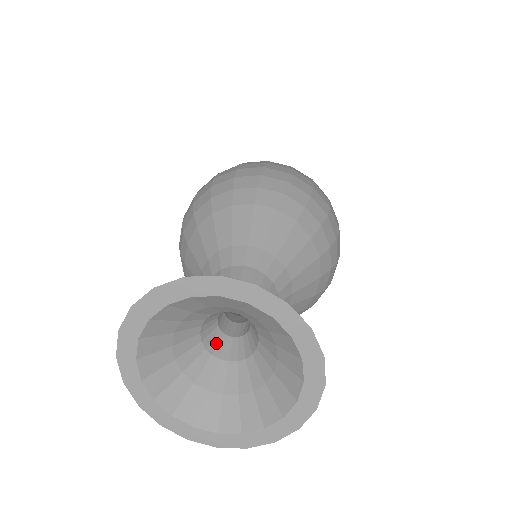
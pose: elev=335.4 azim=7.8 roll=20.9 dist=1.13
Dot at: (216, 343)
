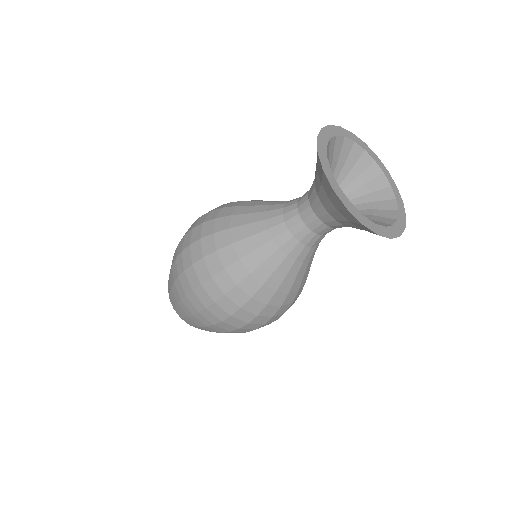
Dot at: occluded
